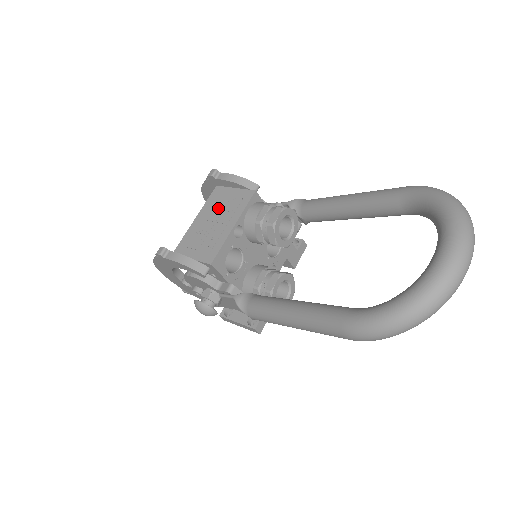
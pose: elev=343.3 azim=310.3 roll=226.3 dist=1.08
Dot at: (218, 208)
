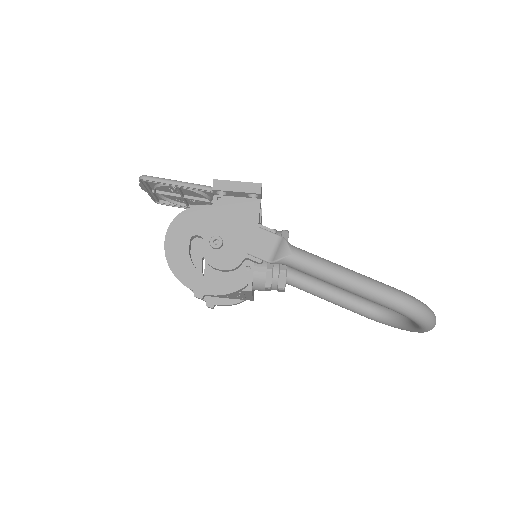
Dot at: occluded
